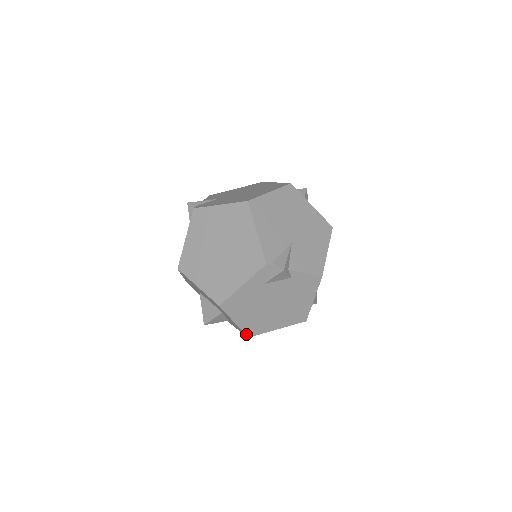
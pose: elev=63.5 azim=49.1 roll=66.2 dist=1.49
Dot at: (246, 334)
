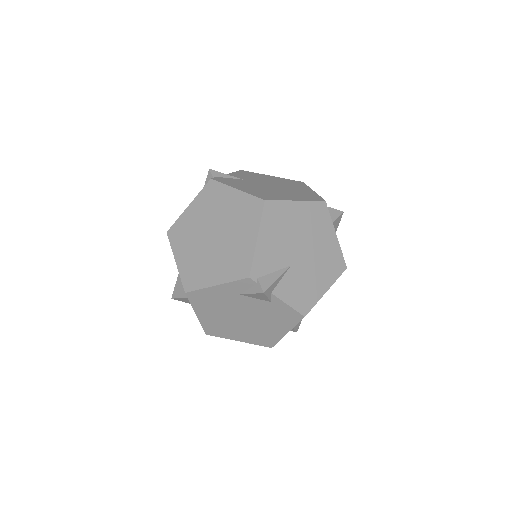
Dot at: (205, 330)
